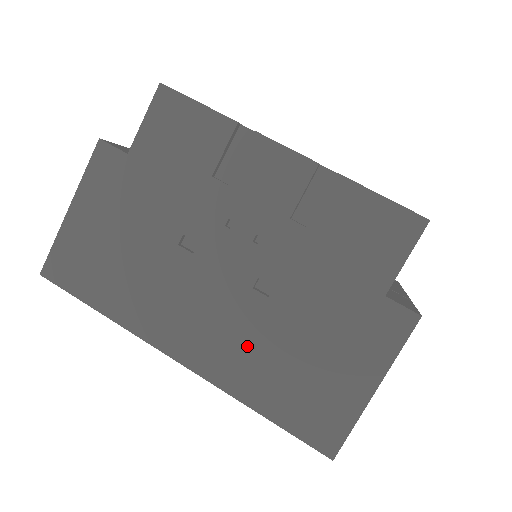
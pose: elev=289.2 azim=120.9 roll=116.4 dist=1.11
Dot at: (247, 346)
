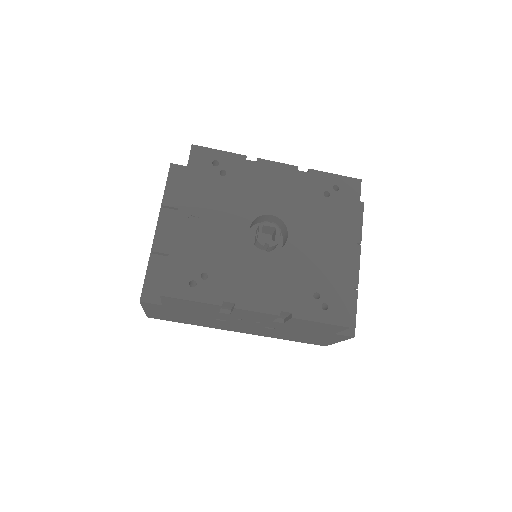
Dot at: (271, 333)
